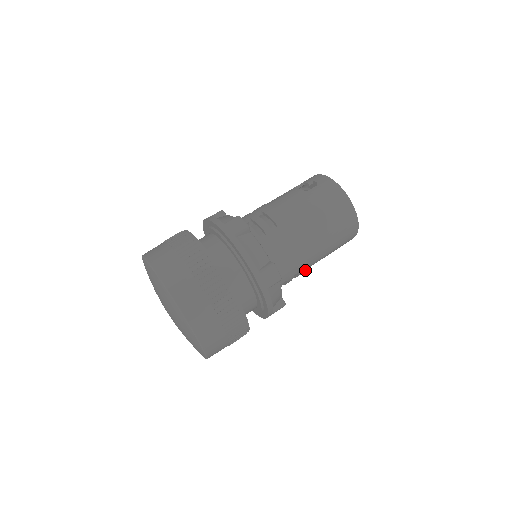
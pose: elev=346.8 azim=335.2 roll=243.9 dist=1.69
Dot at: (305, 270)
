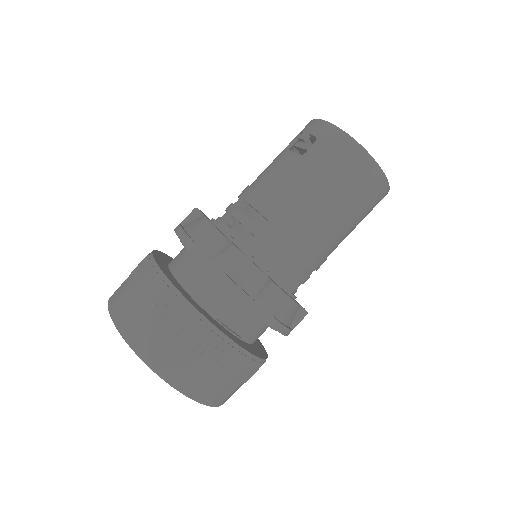
Dot at: occluded
